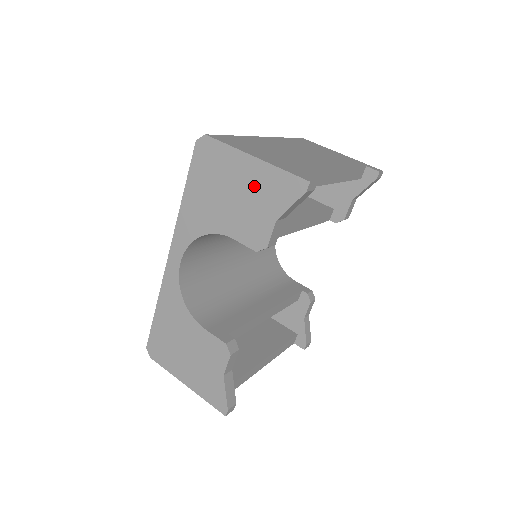
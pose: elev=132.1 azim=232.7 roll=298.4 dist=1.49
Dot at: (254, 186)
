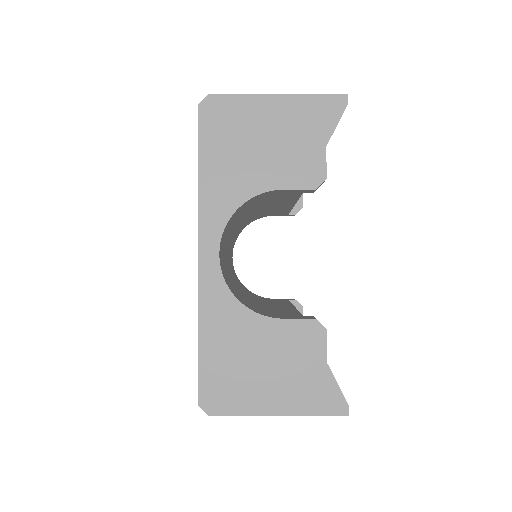
Dot at: (288, 123)
